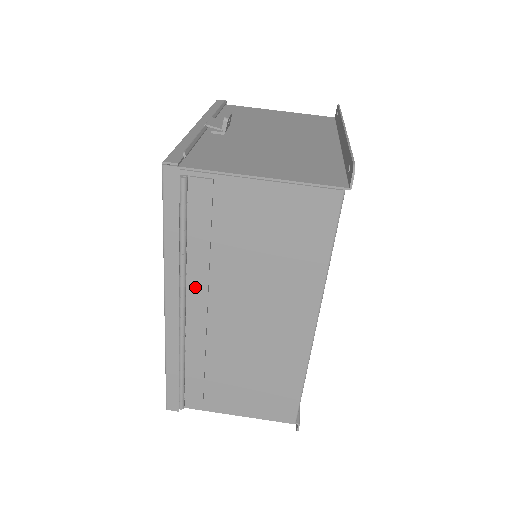
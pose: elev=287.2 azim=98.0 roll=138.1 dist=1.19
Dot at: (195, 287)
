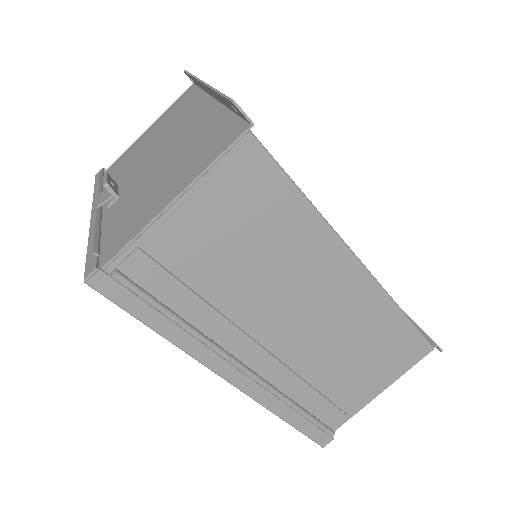
Dot at: (230, 341)
